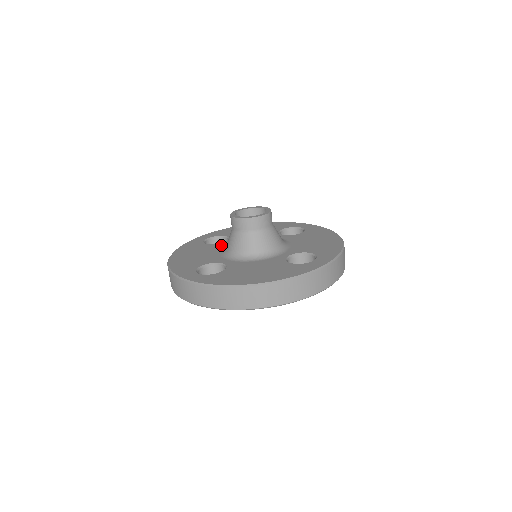
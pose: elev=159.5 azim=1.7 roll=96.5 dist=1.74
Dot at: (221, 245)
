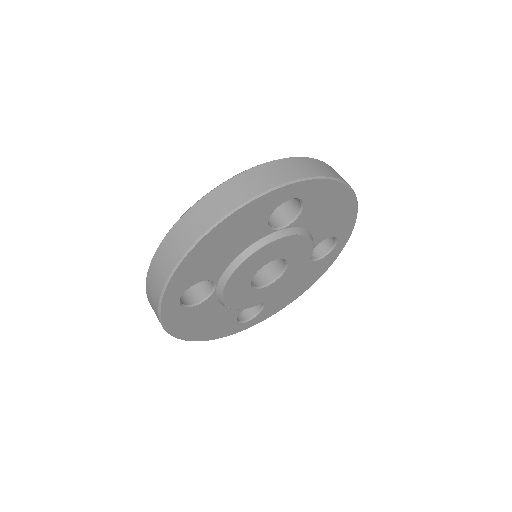
Dot at: occluded
